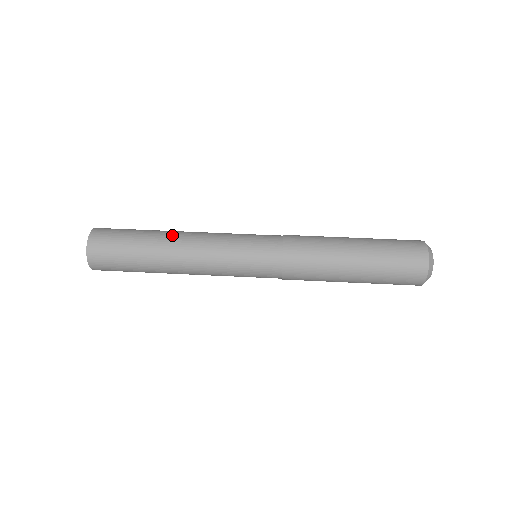
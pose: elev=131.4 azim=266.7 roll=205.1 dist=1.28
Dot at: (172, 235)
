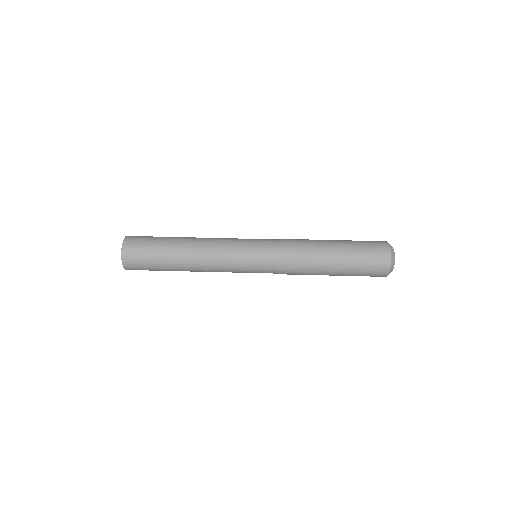
Dot at: (188, 260)
